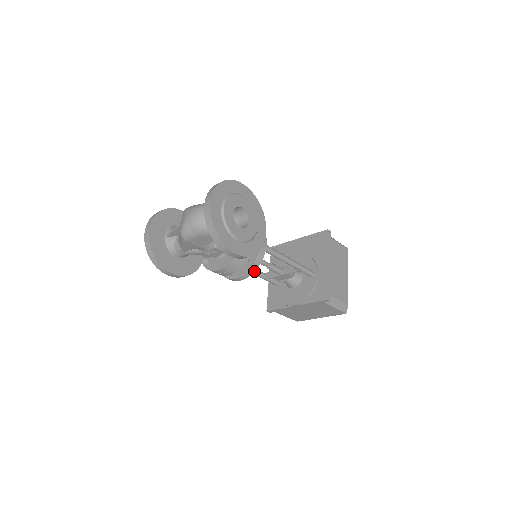
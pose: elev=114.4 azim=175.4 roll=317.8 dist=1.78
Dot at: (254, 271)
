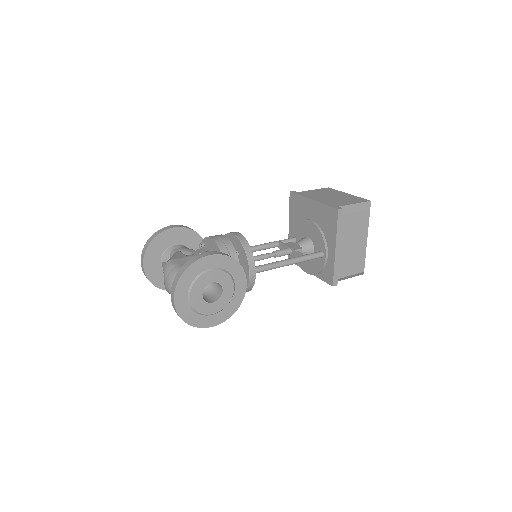
Dot at: (248, 291)
